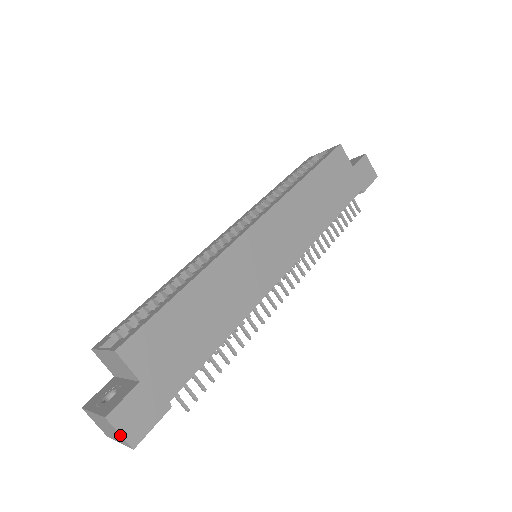
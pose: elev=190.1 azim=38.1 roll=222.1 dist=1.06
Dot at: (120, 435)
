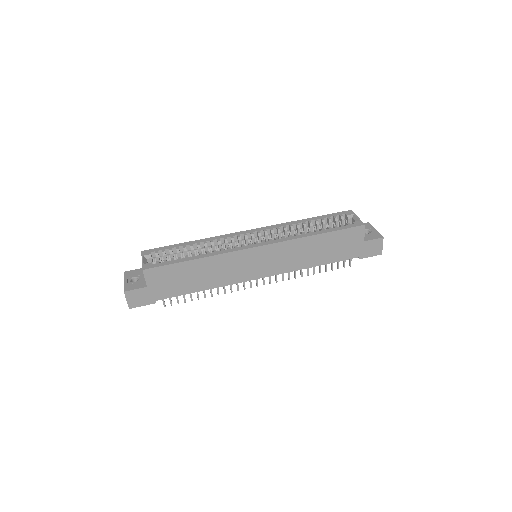
Dot at: (127, 301)
